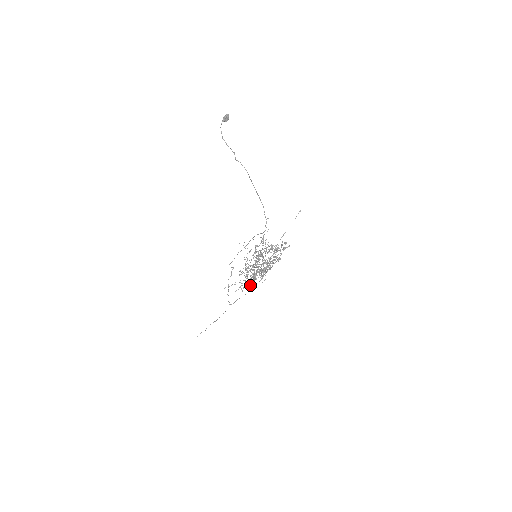
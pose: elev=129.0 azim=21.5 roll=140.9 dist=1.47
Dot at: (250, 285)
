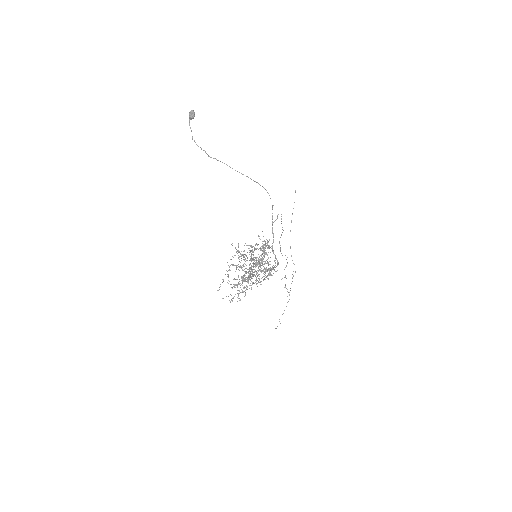
Dot at: (245, 293)
